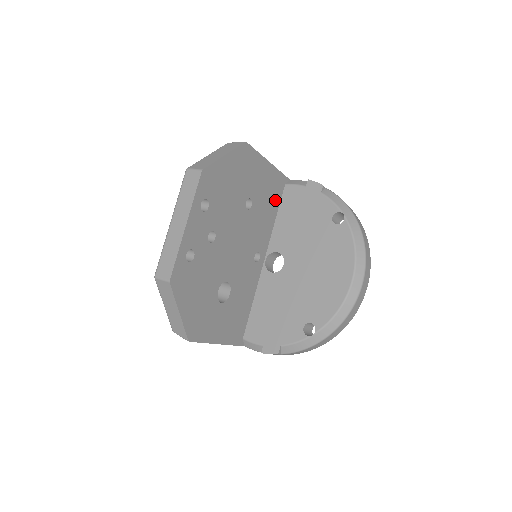
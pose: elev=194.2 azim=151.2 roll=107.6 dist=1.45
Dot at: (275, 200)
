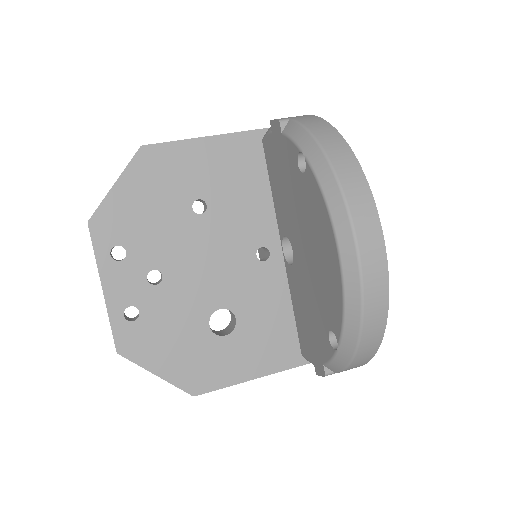
Dot at: (254, 171)
